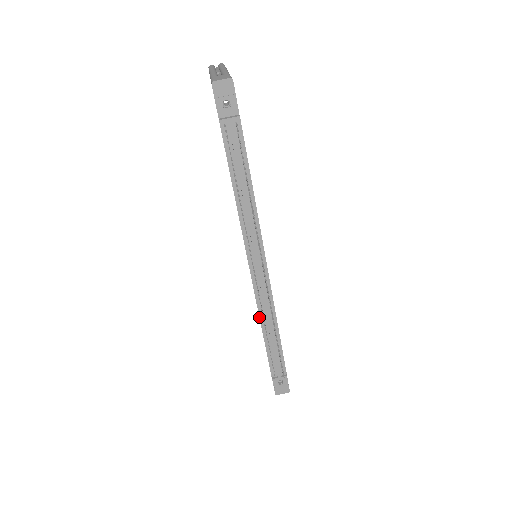
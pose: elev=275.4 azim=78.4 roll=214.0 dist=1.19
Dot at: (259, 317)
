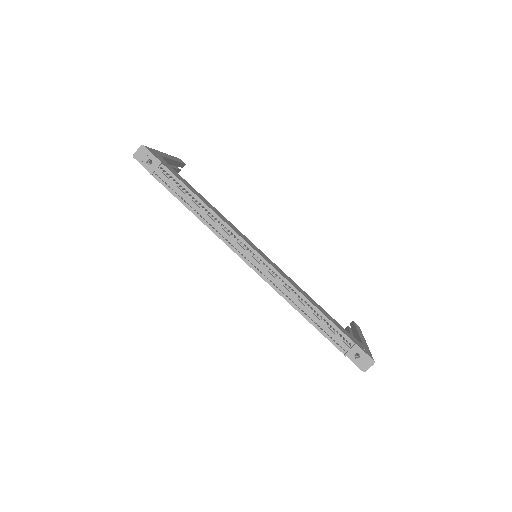
Dot at: occluded
